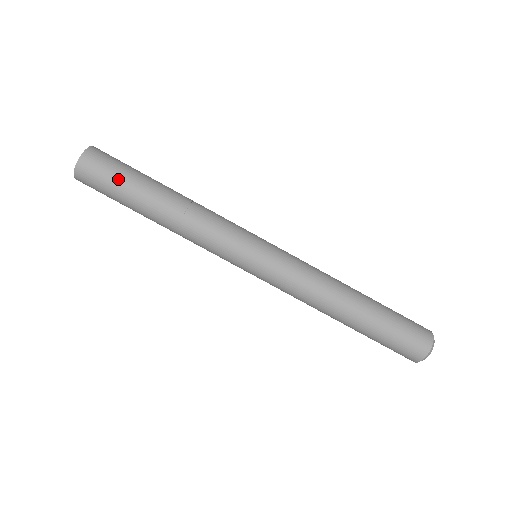
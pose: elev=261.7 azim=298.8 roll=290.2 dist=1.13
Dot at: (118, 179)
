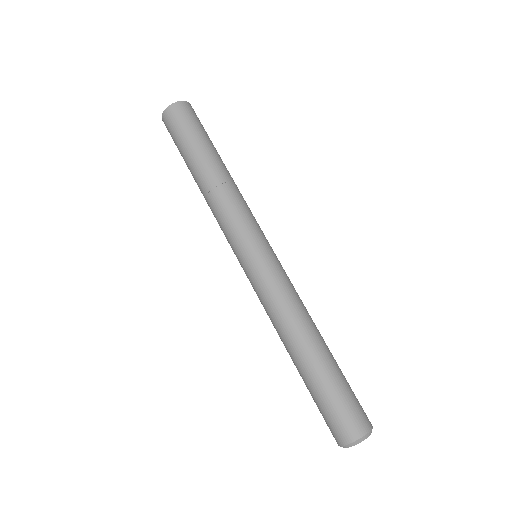
Dot at: (195, 130)
